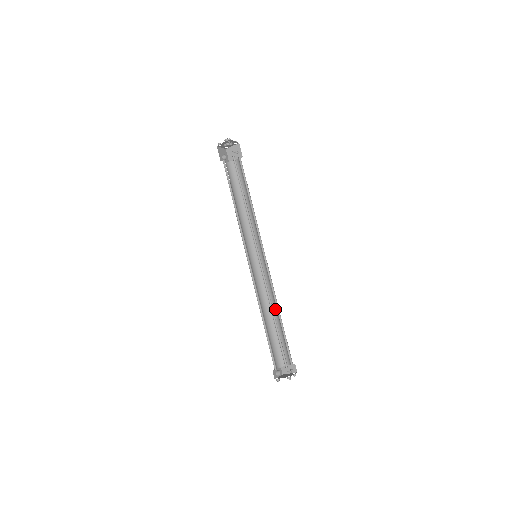
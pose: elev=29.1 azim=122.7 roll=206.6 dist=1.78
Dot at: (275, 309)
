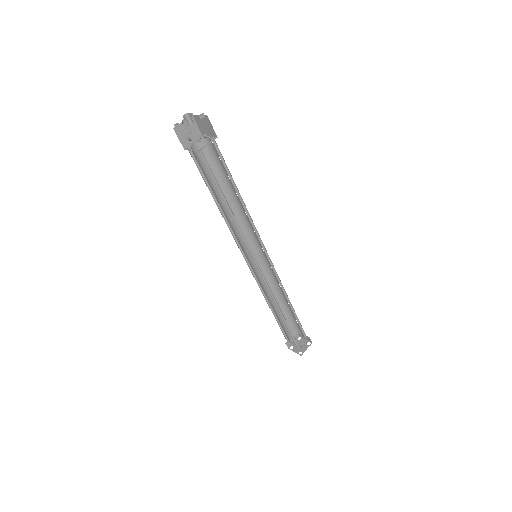
Dot at: (285, 298)
